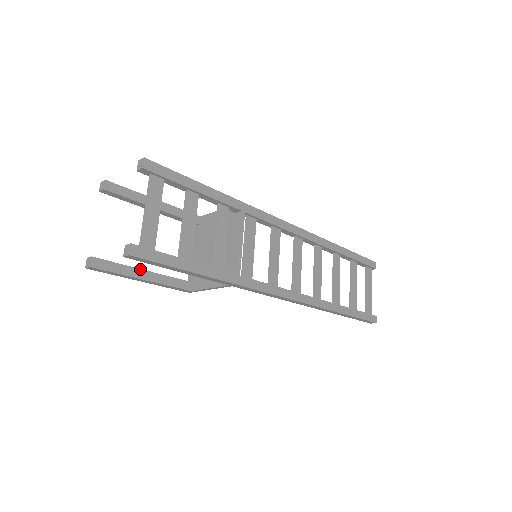
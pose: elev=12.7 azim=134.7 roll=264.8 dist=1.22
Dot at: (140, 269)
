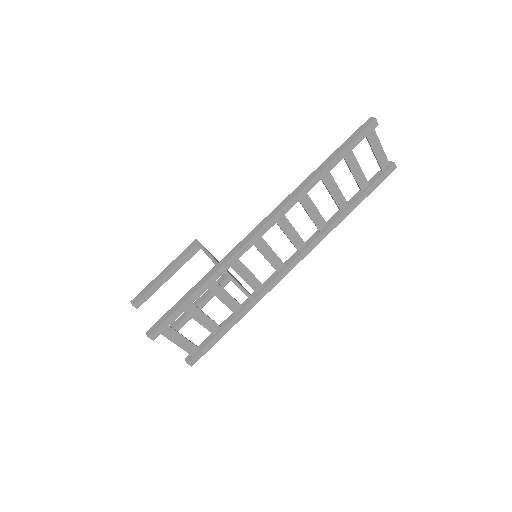
Dot at: occluded
